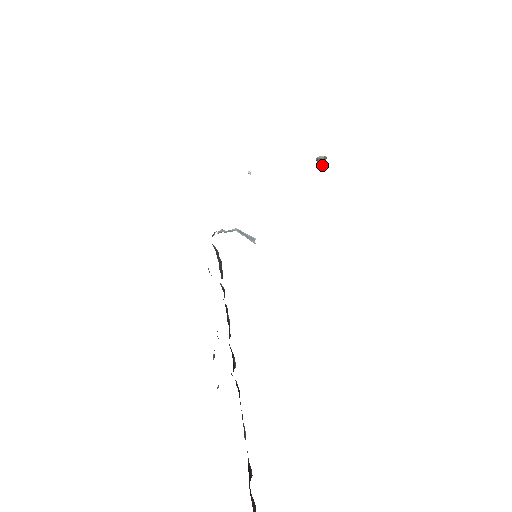
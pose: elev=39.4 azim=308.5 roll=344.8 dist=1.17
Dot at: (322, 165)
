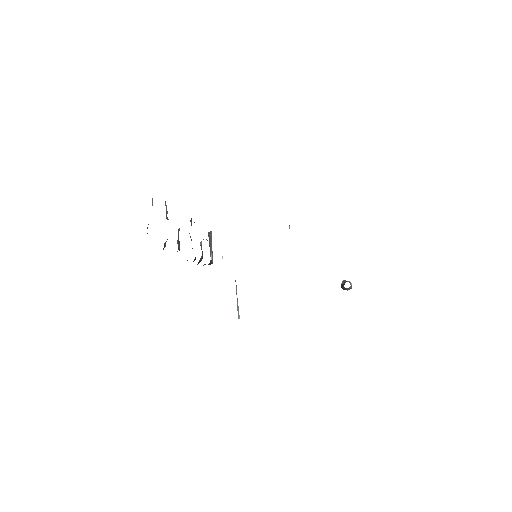
Dot at: (347, 281)
